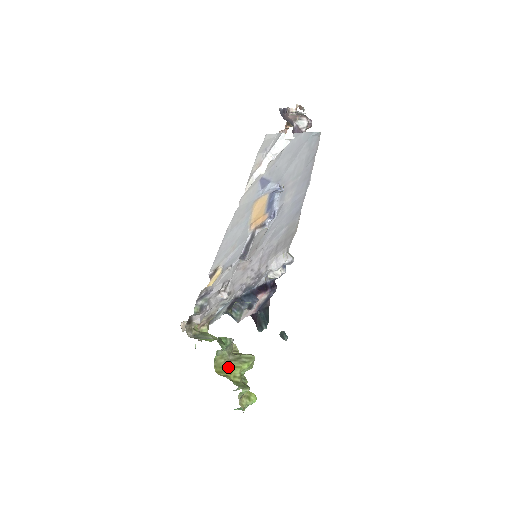
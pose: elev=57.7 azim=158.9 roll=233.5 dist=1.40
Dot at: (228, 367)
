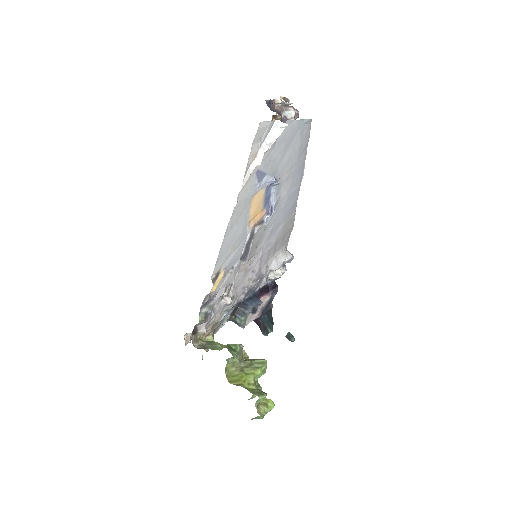
Dot at: (241, 375)
